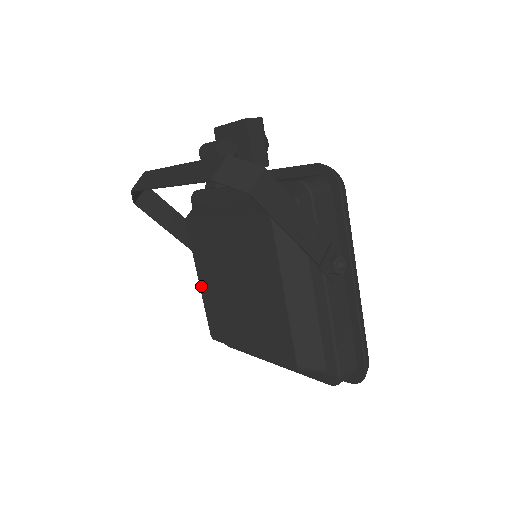
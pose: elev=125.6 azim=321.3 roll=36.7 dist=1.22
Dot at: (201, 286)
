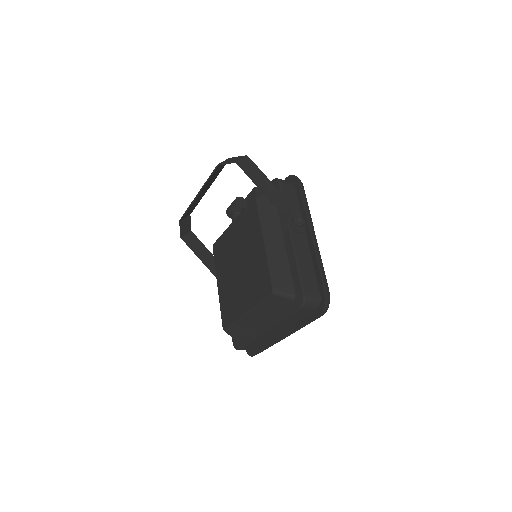
Dot at: (219, 289)
